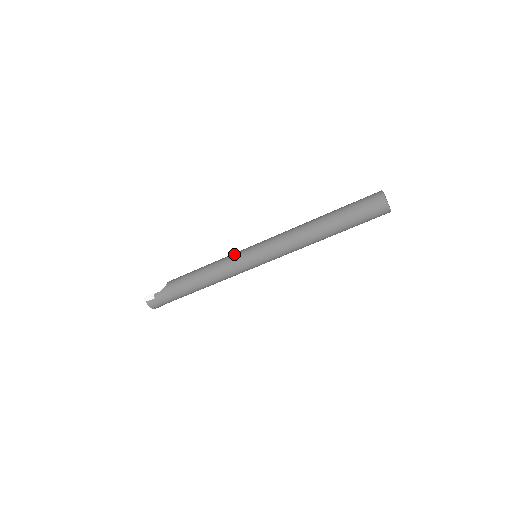
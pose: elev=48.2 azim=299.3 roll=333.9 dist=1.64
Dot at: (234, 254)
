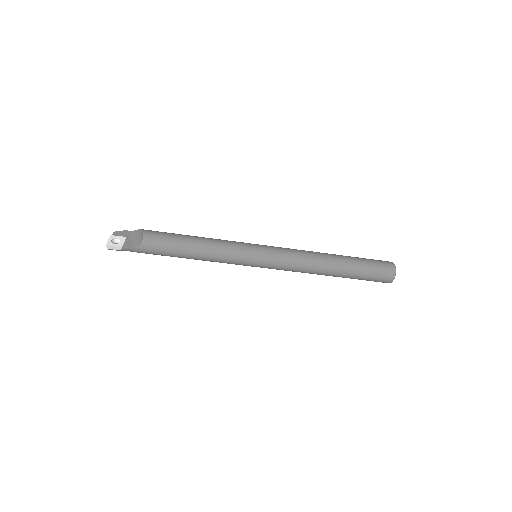
Dot at: (237, 253)
